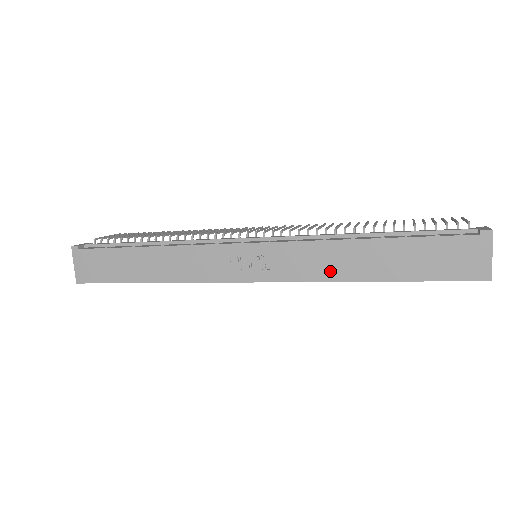
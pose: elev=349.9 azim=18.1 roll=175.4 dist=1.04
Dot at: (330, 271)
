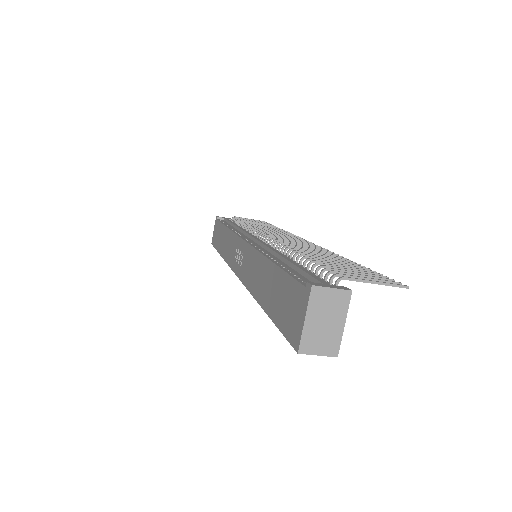
Dot at: (253, 283)
